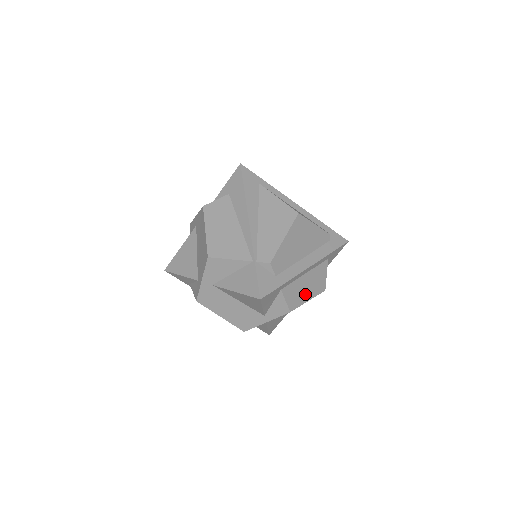
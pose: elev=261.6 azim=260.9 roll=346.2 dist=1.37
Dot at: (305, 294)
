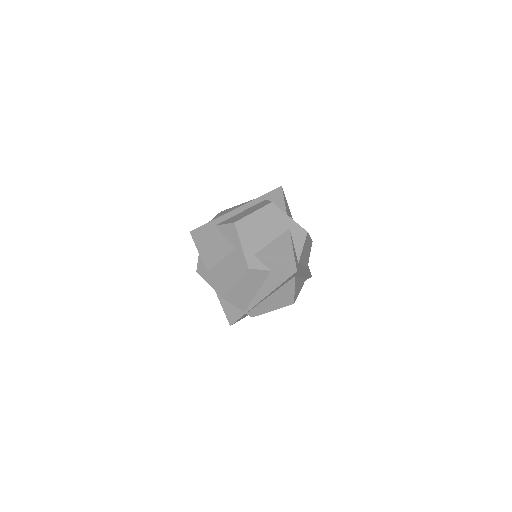
Dot at: occluded
